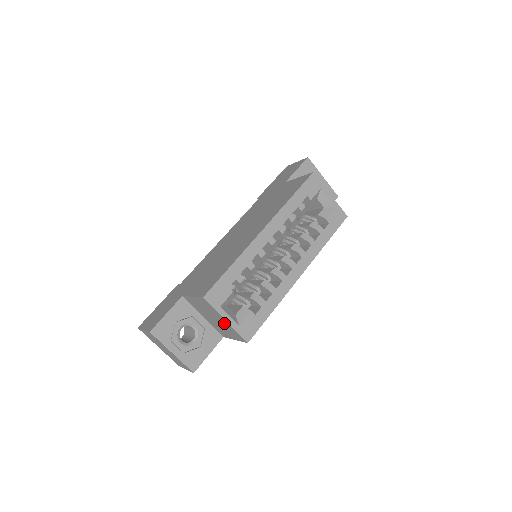
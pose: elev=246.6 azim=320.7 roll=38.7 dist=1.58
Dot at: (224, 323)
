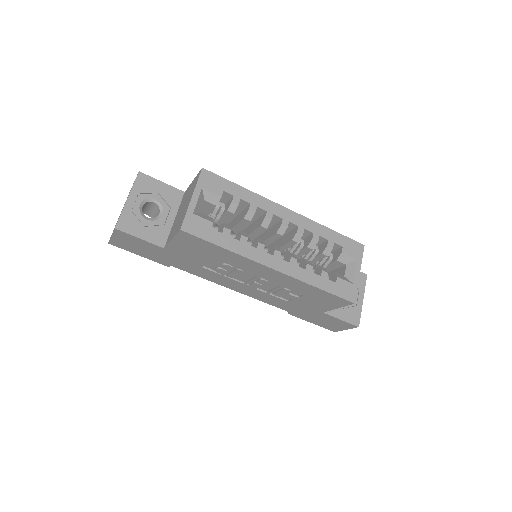
Dot at: (187, 206)
